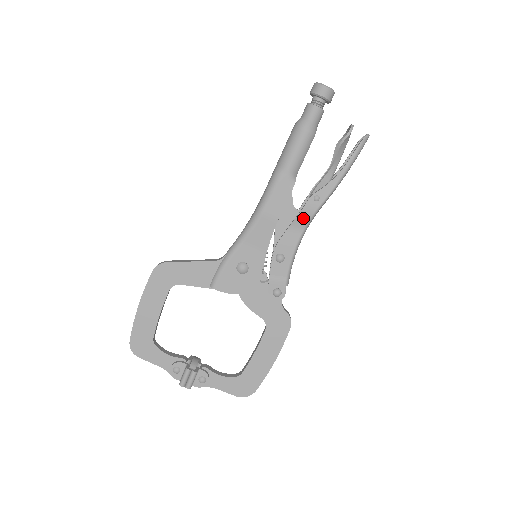
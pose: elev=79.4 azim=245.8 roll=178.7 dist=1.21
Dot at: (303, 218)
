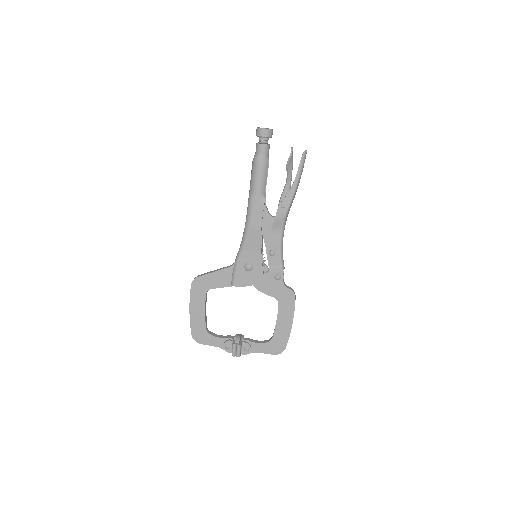
Dot at: (278, 222)
